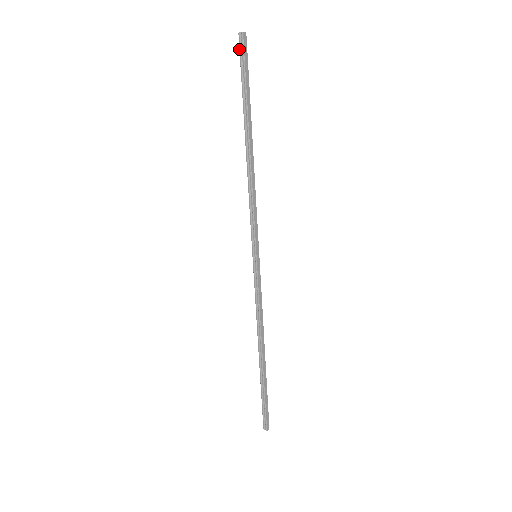
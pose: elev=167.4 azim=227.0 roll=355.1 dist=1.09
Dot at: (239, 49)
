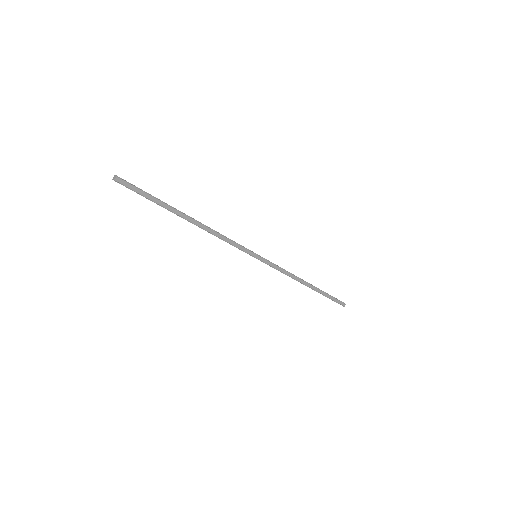
Dot at: occluded
